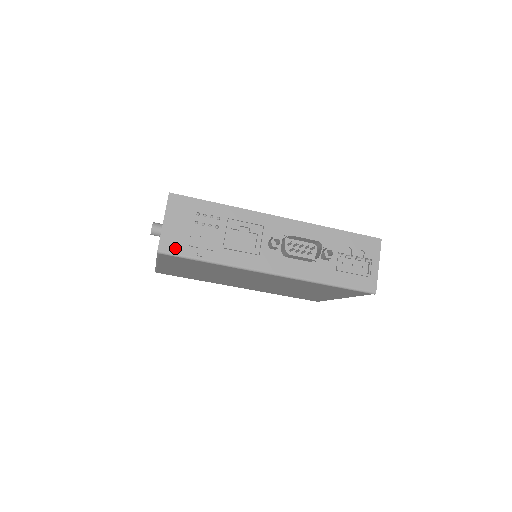
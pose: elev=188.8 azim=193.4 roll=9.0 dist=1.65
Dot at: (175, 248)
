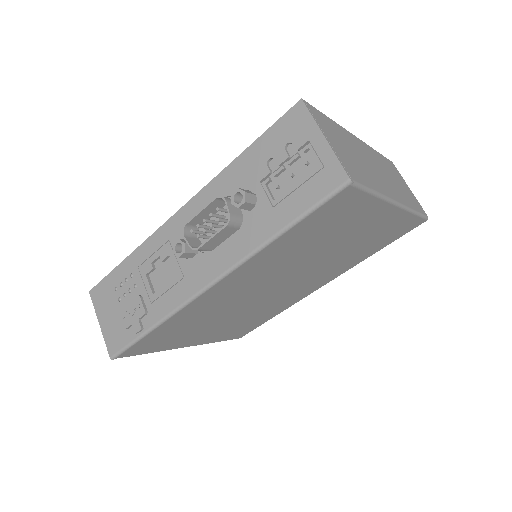
Dot at: (119, 342)
